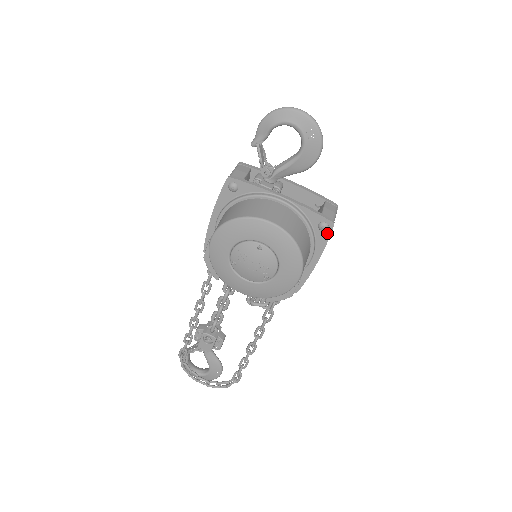
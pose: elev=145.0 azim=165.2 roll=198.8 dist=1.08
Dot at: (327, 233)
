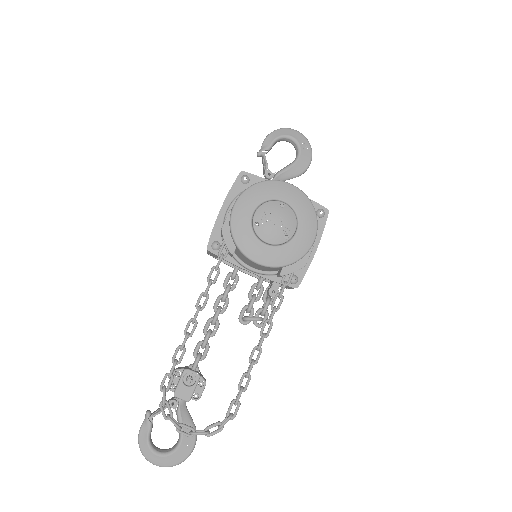
Dot at: (324, 220)
